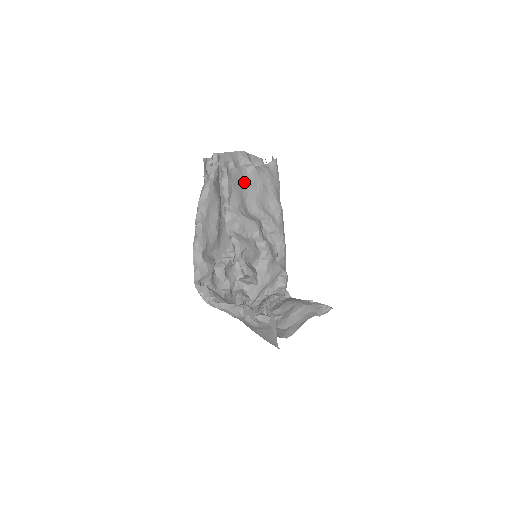
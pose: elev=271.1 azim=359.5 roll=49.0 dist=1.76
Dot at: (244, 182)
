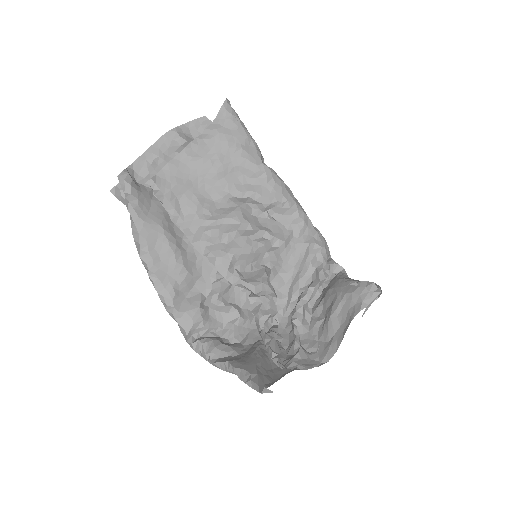
Dot at: (190, 172)
